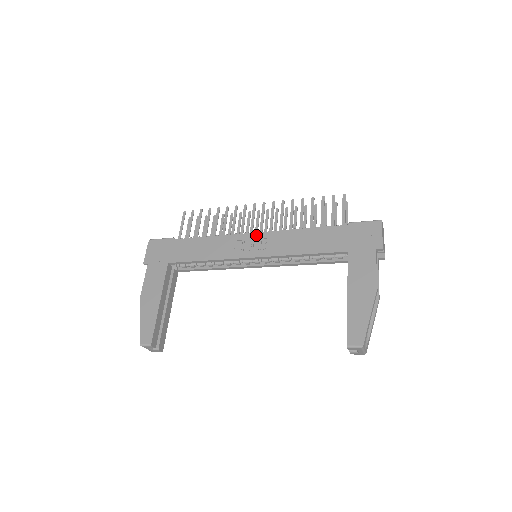
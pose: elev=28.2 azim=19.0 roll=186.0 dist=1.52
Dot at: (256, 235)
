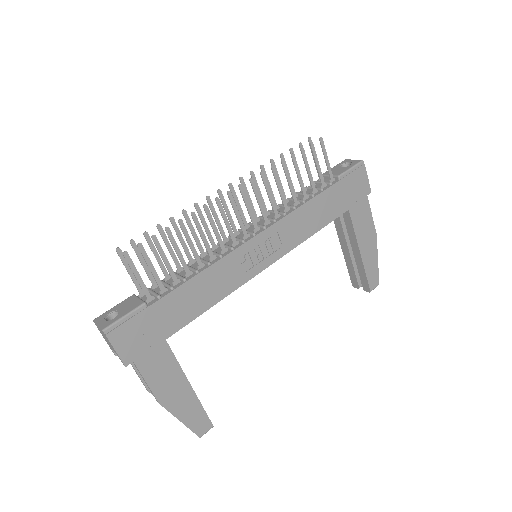
Dot at: (260, 238)
